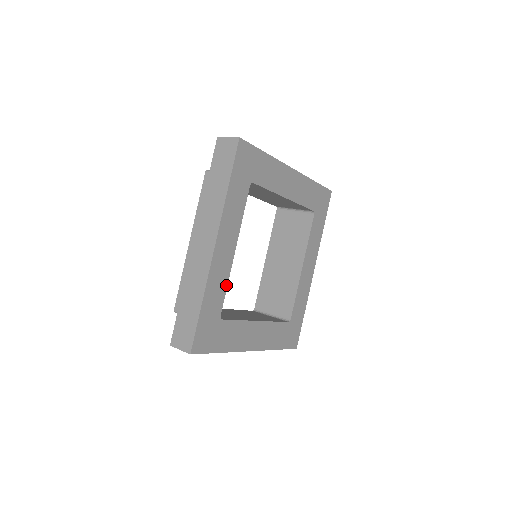
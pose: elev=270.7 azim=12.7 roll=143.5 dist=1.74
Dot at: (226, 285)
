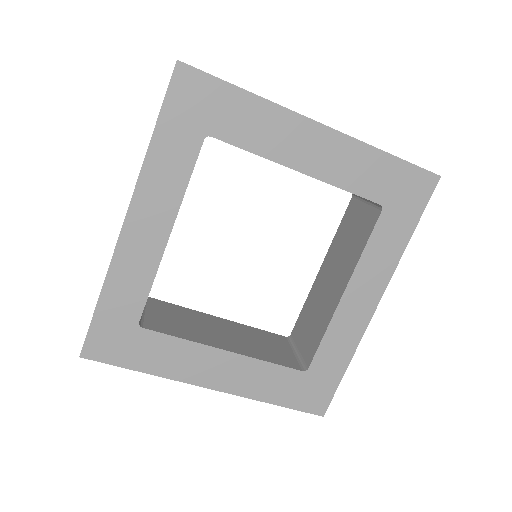
Dot at: (151, 282)
